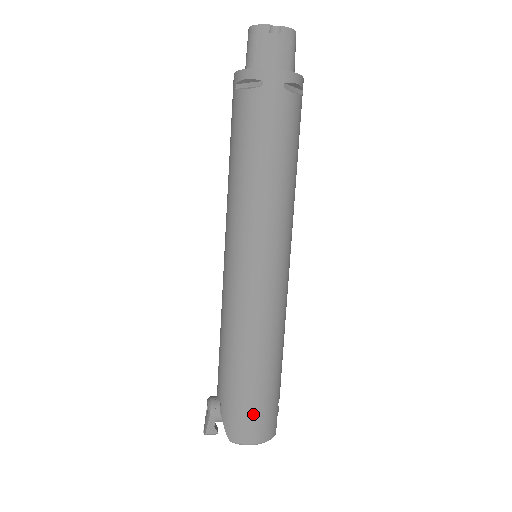
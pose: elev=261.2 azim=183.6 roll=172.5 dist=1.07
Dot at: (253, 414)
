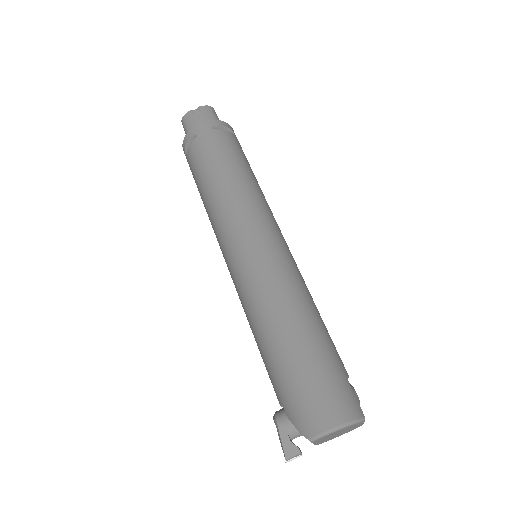
Dot at: (315, 390)
